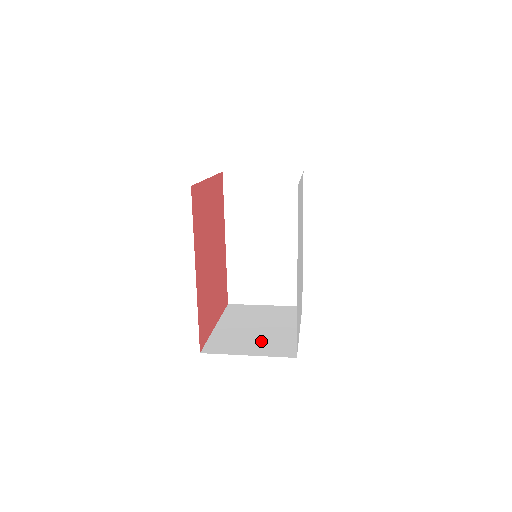
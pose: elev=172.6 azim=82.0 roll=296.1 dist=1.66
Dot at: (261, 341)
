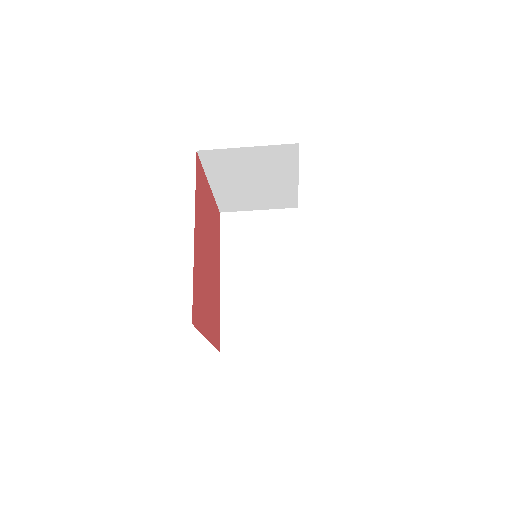
Dot at: occluded
